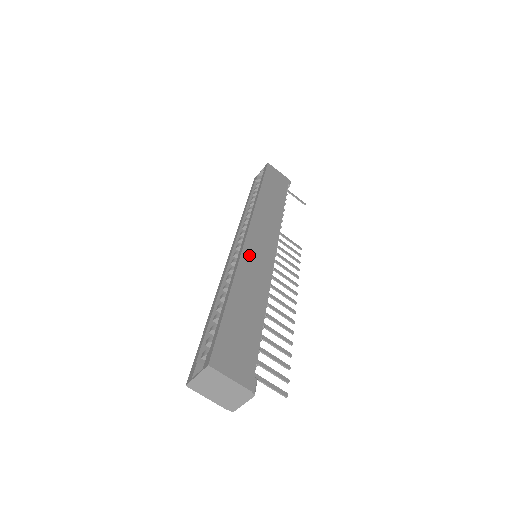
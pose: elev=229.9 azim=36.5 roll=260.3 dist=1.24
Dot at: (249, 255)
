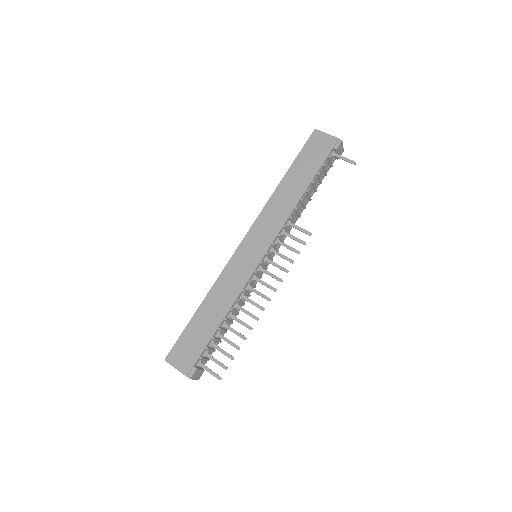
Dot at: (233, 266)
